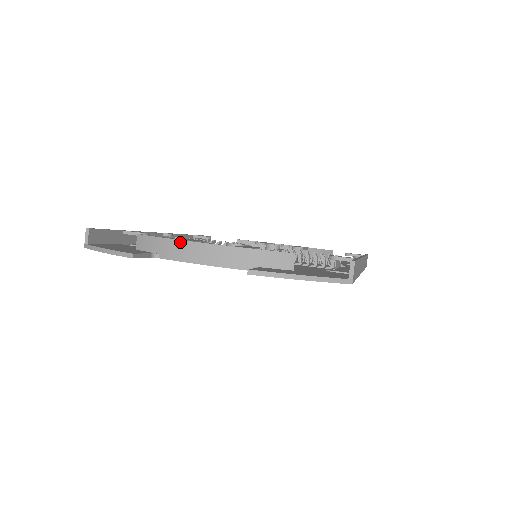
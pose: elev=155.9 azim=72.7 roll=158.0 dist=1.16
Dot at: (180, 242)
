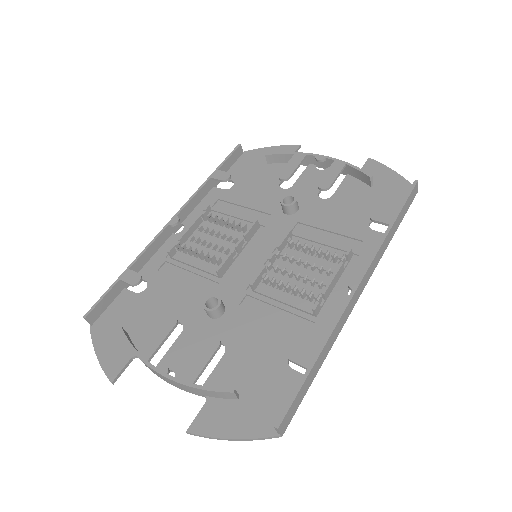
Dot at: (144, 363)
